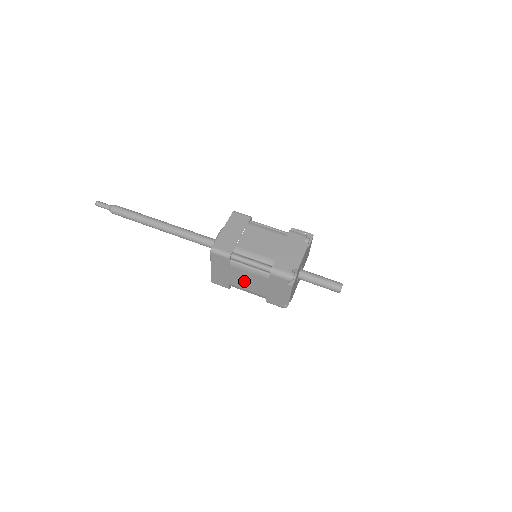
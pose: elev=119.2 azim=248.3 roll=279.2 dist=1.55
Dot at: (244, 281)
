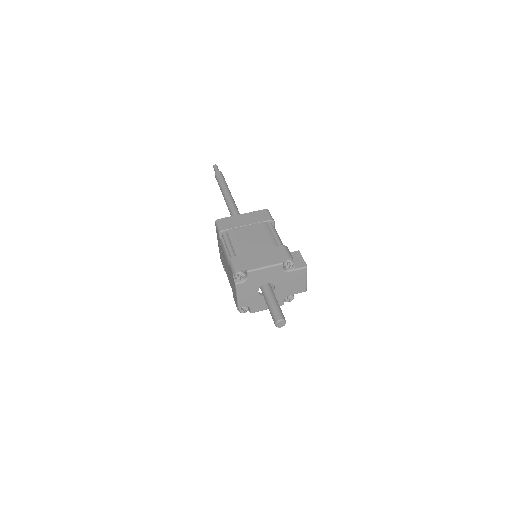
Dot at: occluded
